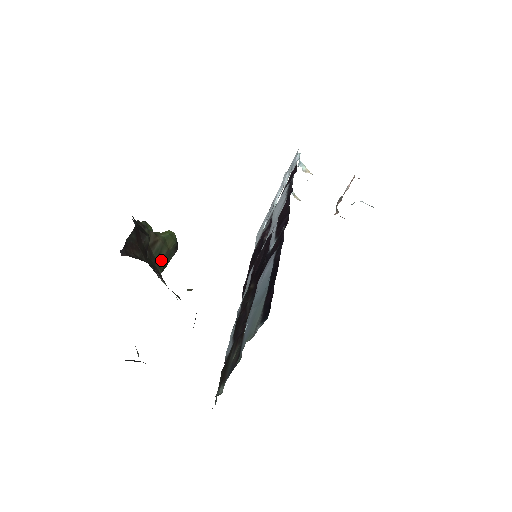
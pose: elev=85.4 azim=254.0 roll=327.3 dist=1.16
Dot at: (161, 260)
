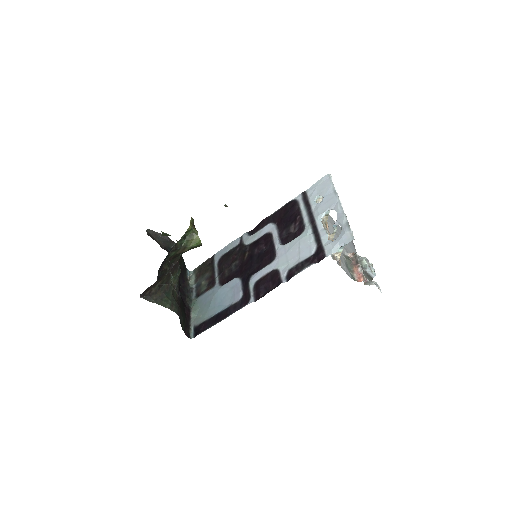
Dot at: (184, 252)
